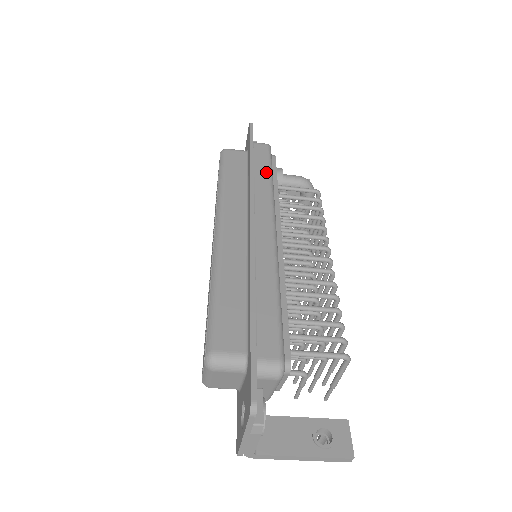
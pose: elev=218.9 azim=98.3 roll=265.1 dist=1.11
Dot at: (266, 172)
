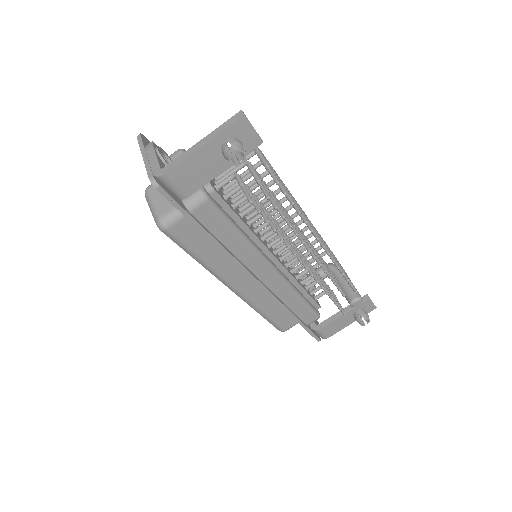
Dot at: occluded
